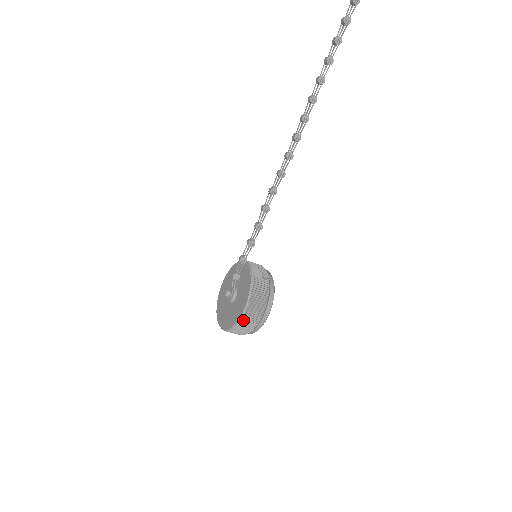
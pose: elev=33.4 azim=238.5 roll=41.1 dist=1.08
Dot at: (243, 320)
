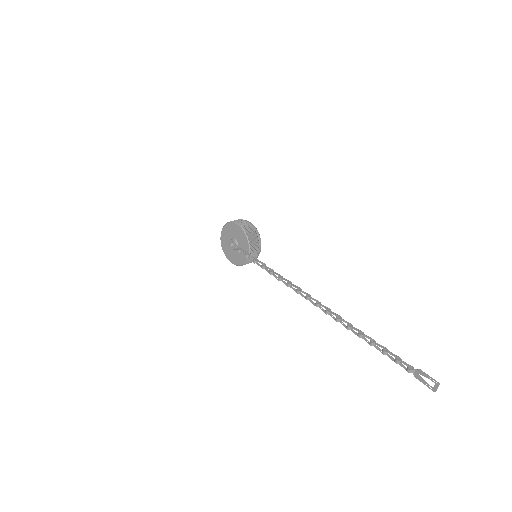
Dot at: (229, 259)
